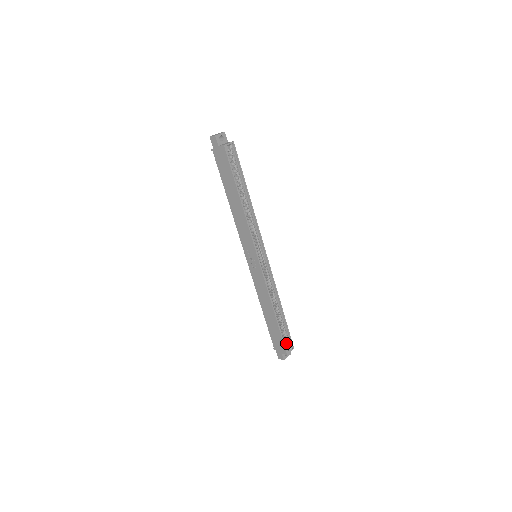
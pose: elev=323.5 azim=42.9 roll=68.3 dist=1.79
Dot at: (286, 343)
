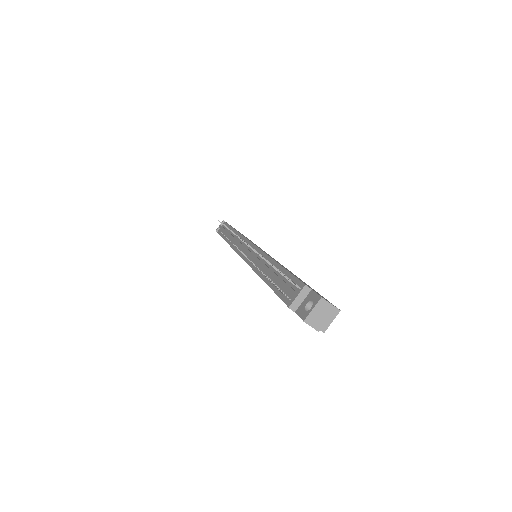
Dot at: occluded
